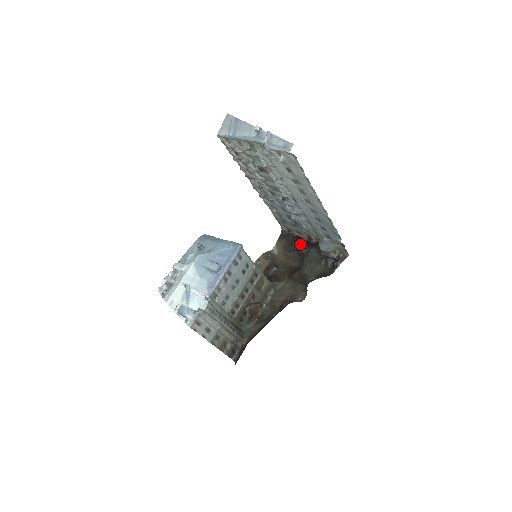
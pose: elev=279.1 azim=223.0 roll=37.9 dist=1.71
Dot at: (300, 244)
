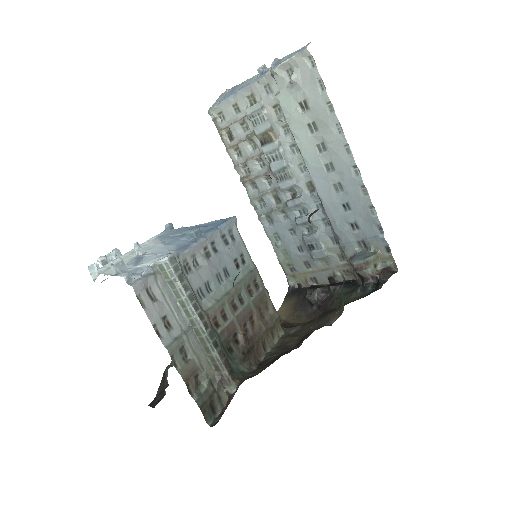
Dot at: (318, 287)
